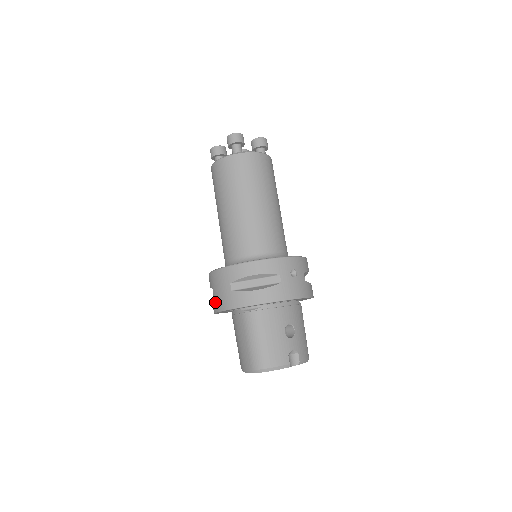
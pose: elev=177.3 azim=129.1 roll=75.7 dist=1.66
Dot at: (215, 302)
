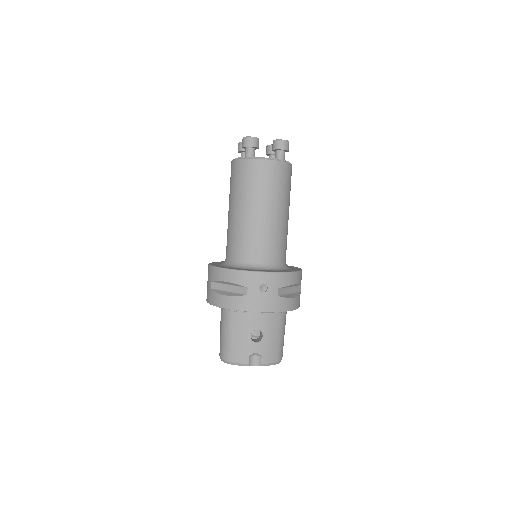
Dot at: occluded
